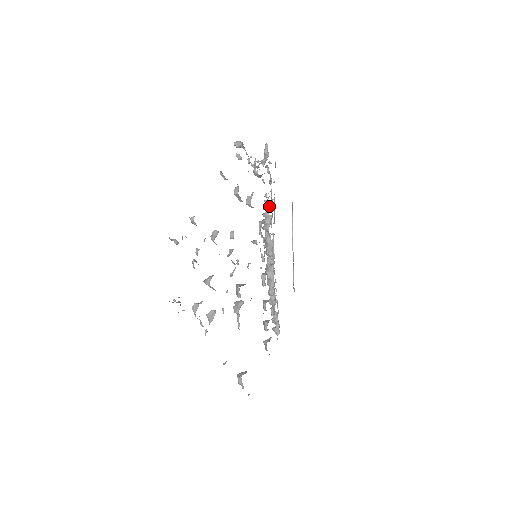
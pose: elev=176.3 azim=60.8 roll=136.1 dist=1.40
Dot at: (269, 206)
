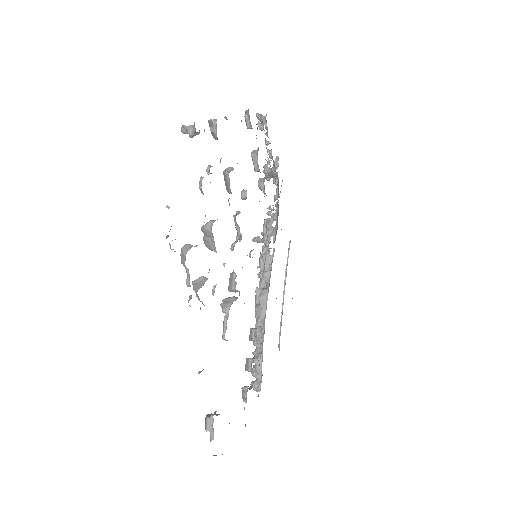
Dot at: occluded
